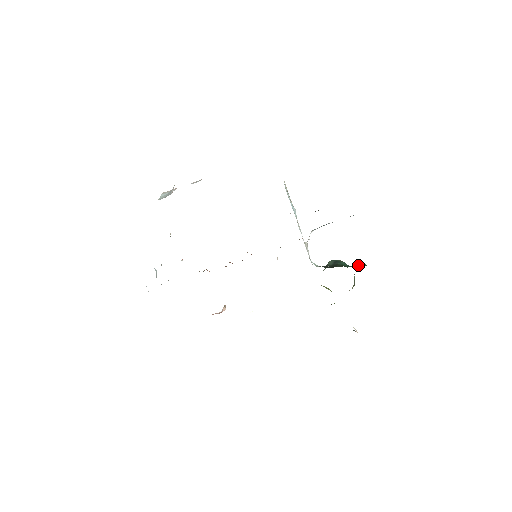
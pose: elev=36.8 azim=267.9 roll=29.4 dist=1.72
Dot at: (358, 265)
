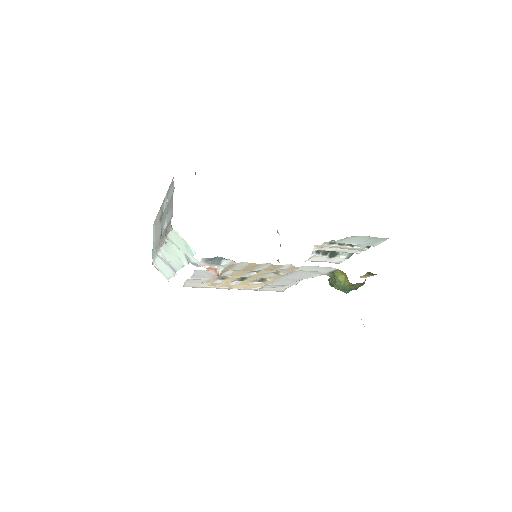
Dot at: occluded
